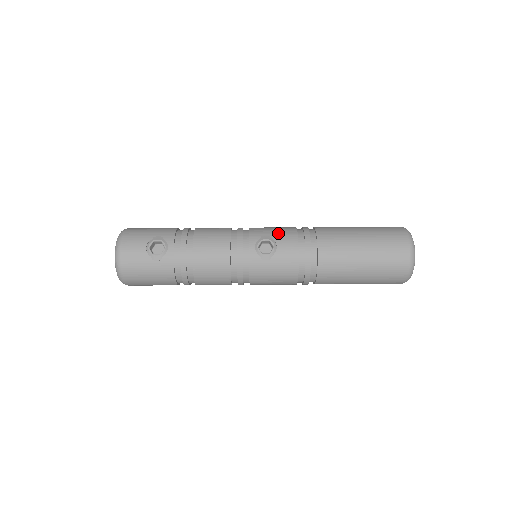
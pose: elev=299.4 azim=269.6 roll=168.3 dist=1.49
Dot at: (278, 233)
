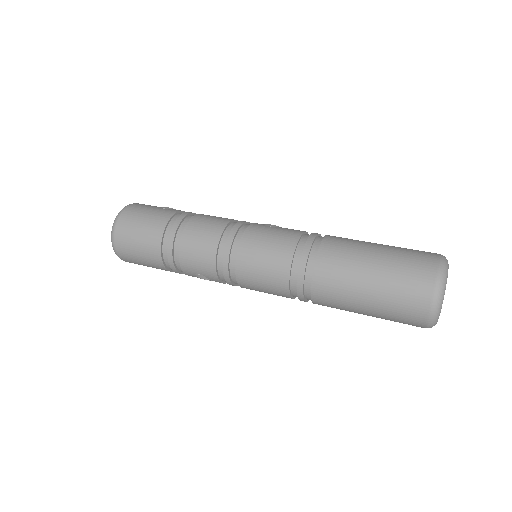
Dot at: occluded
